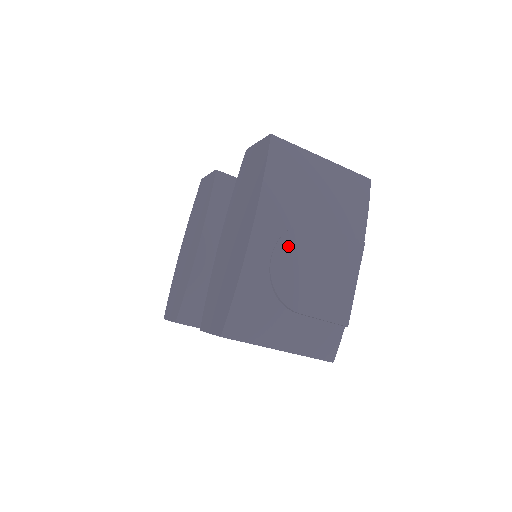
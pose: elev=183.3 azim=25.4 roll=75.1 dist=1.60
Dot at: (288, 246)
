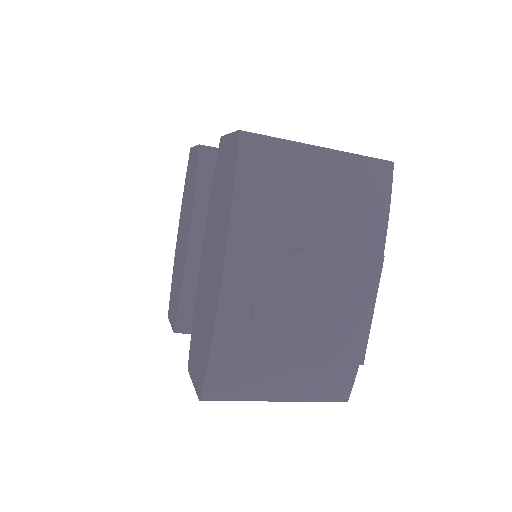
Dot at: (275, 285)
